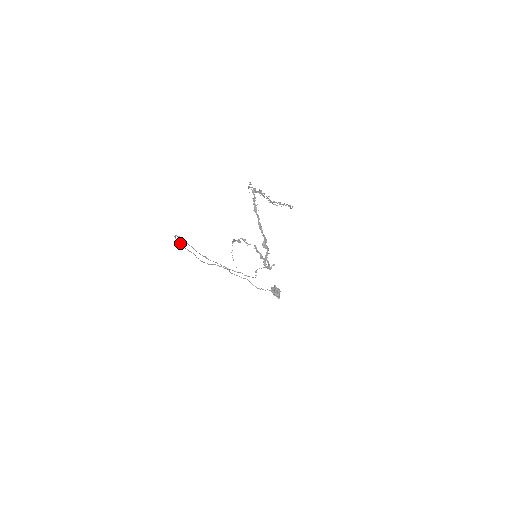
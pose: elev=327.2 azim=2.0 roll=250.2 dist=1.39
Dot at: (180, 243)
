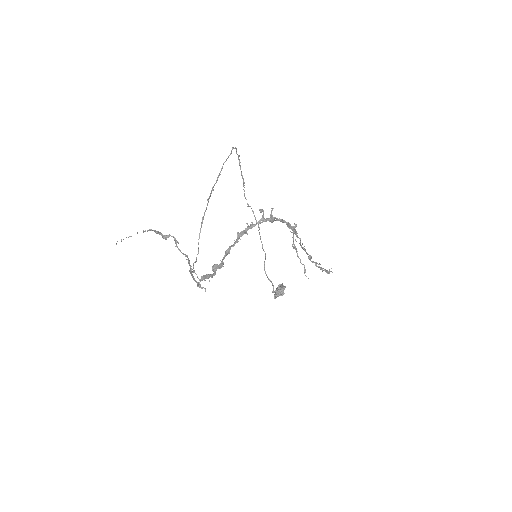
Dot at: occluded
